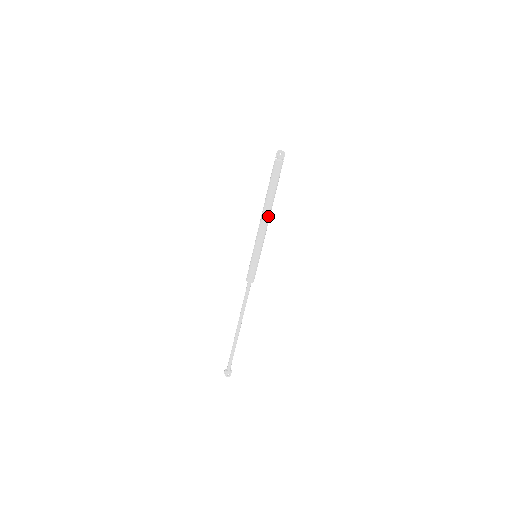
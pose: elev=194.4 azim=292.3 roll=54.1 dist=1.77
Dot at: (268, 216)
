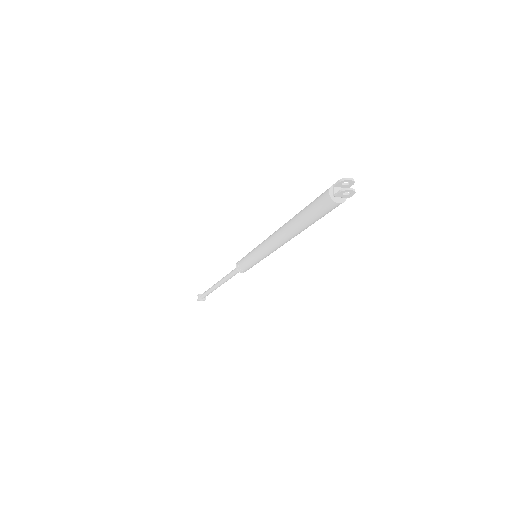
Dot at: (287, 241)
